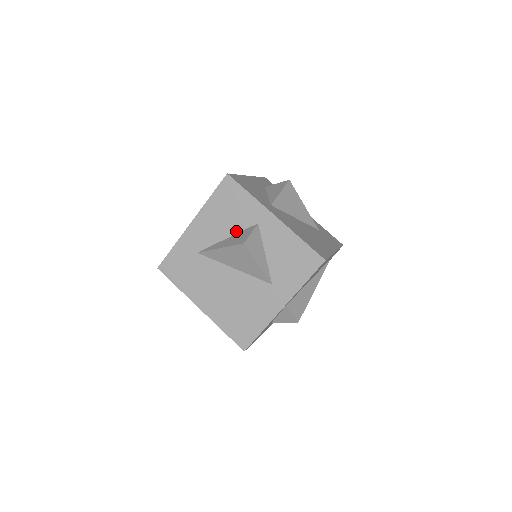
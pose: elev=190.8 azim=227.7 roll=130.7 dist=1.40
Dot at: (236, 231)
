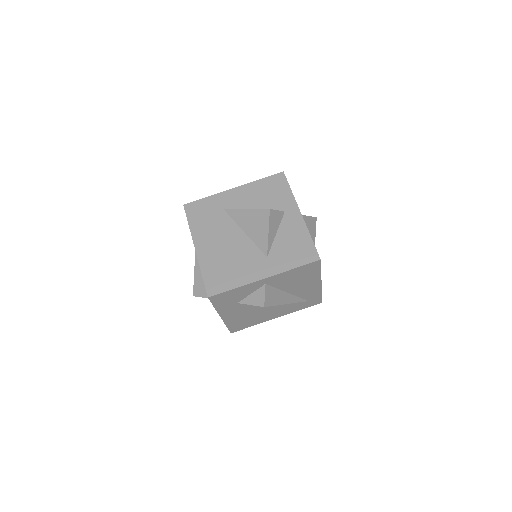
Dot at: occluded
